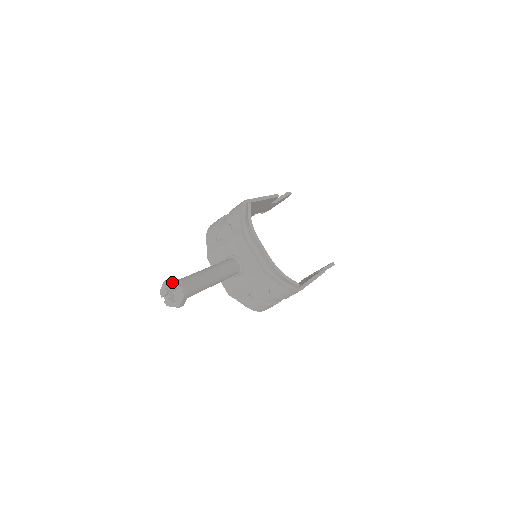
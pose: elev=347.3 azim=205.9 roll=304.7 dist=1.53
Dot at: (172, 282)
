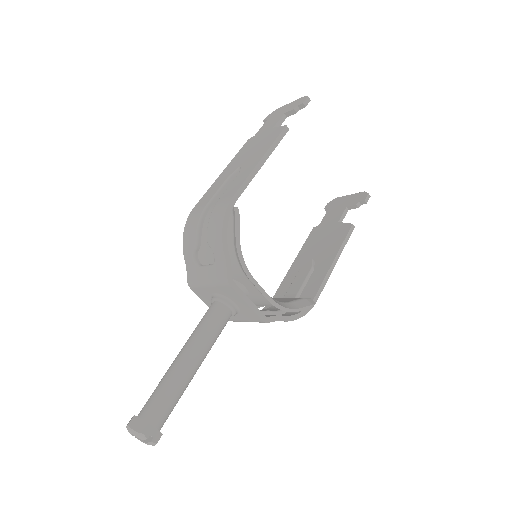
Dot at: (137, 433)
